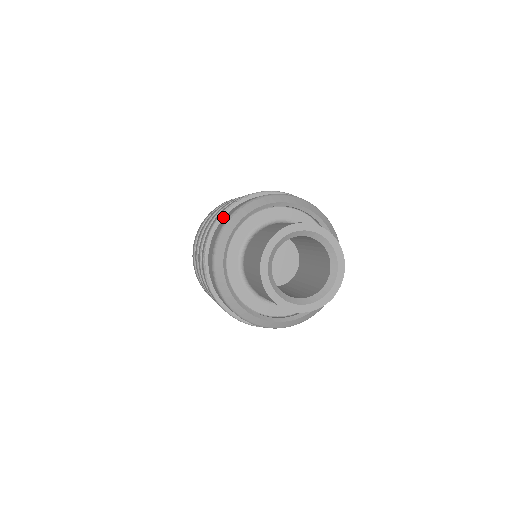
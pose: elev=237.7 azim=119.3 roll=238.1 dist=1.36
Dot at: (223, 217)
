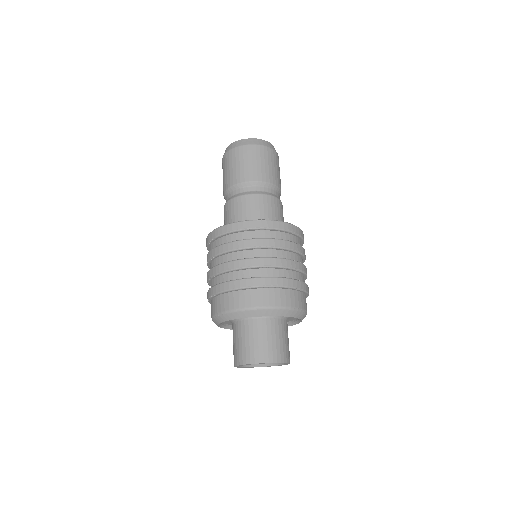
Dot at: (210, 300)
